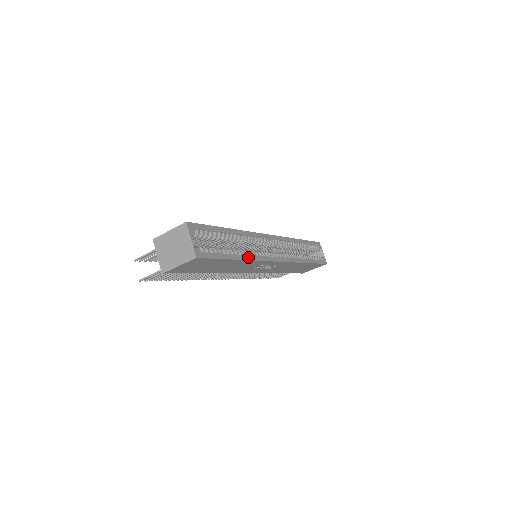
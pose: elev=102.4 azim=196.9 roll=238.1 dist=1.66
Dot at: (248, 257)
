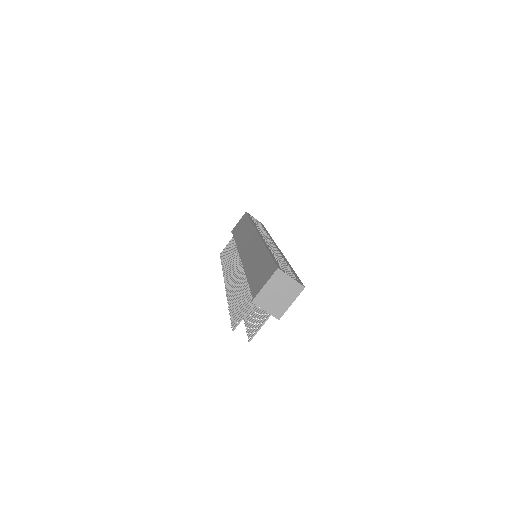
Dot at: (285, 260)
